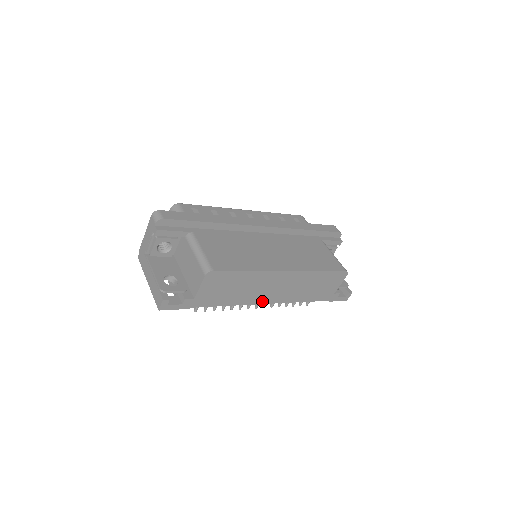
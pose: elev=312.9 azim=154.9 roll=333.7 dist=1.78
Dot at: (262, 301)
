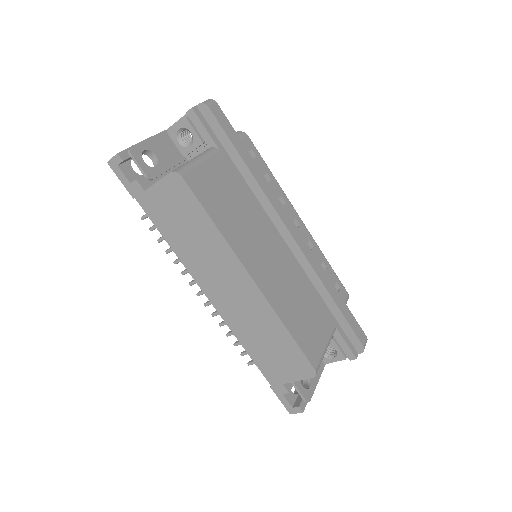
Dot at: (204, 286)
